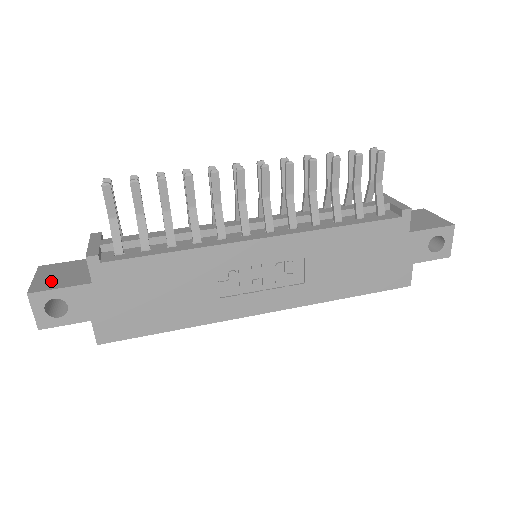
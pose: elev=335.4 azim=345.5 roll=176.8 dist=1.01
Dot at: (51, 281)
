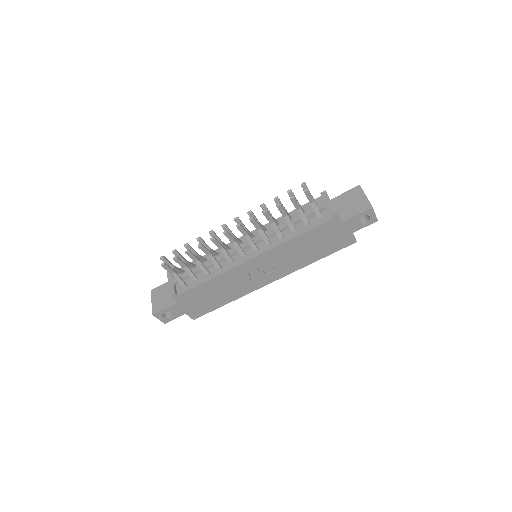
Dot at: (160, 304)
